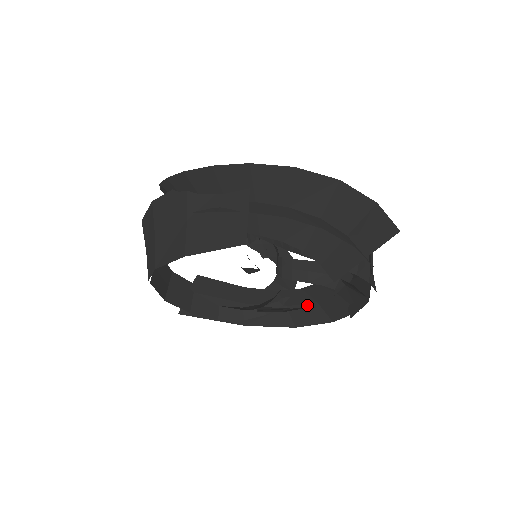
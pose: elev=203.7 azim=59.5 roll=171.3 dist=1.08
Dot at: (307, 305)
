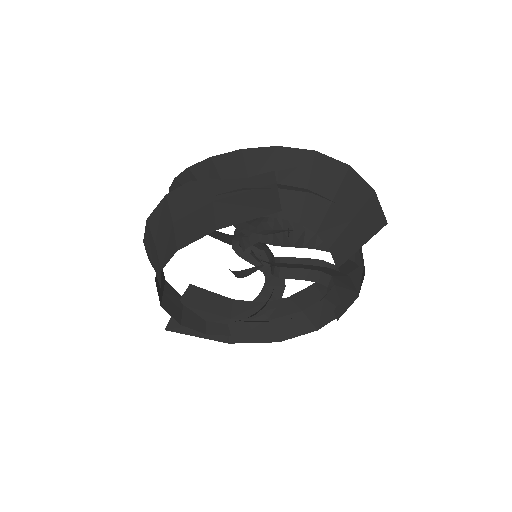
Dot at: (292, 316)
